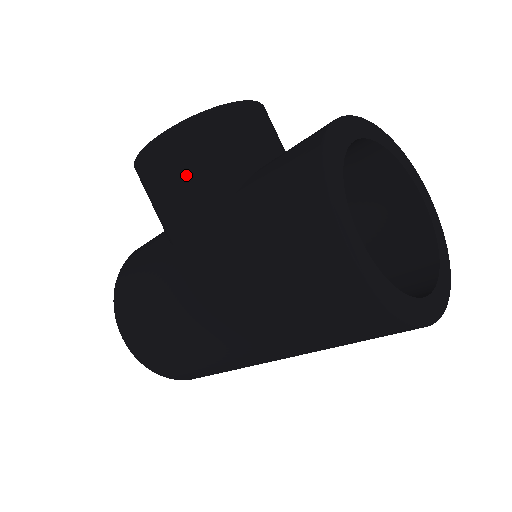
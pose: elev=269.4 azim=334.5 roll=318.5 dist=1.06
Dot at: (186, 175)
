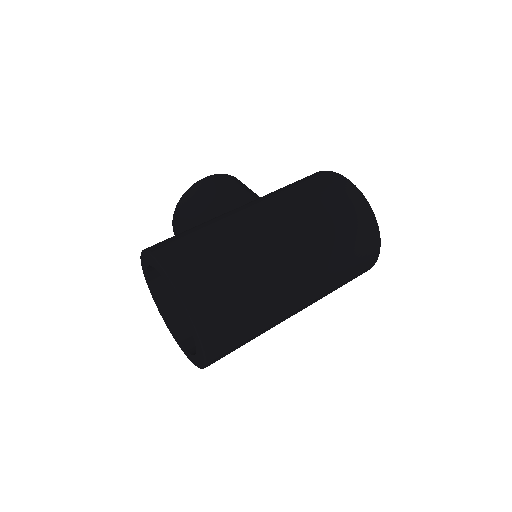
Dot at: (235, 185)
